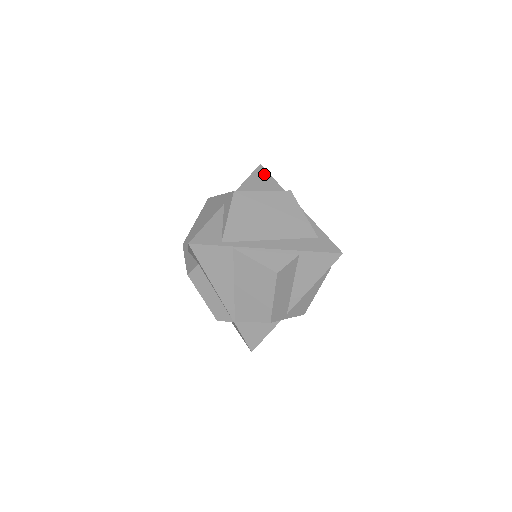
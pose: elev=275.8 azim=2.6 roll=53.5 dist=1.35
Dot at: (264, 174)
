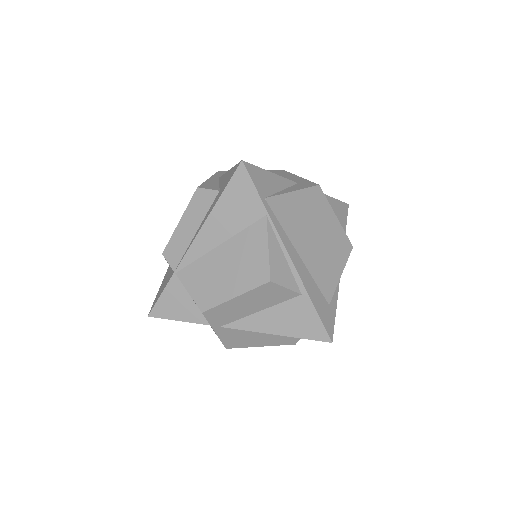
Dot at: (344, 213)
